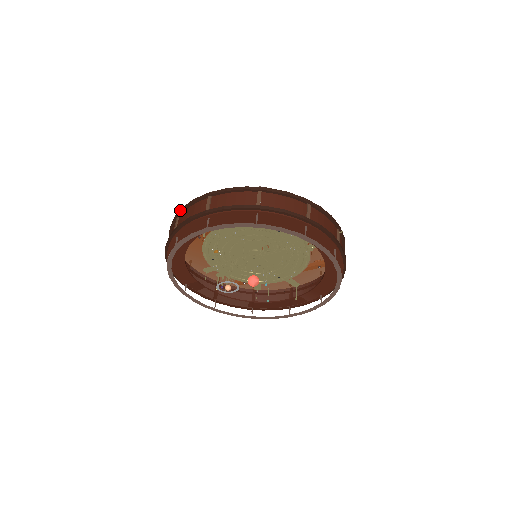
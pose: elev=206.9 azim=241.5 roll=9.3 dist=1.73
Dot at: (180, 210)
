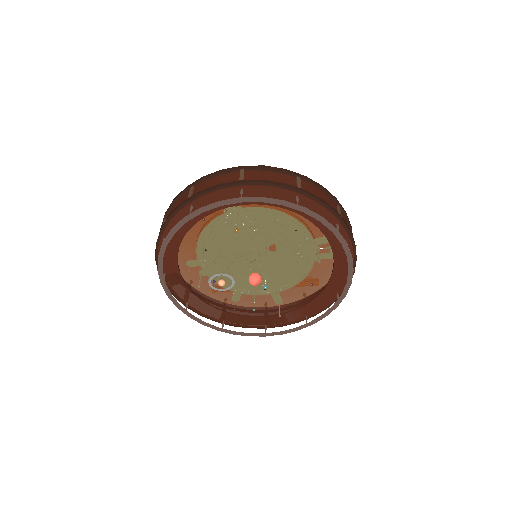
Dot at: (198, 179)
